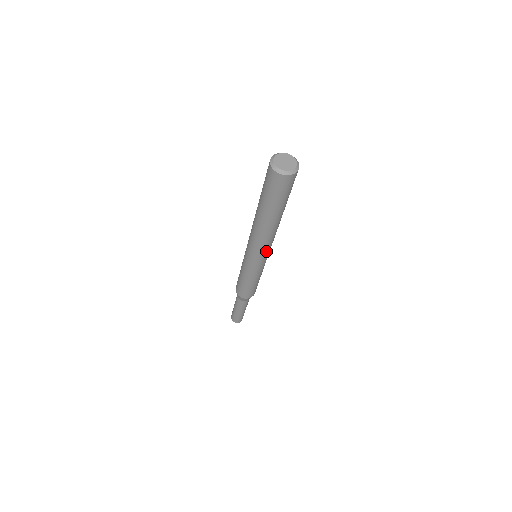
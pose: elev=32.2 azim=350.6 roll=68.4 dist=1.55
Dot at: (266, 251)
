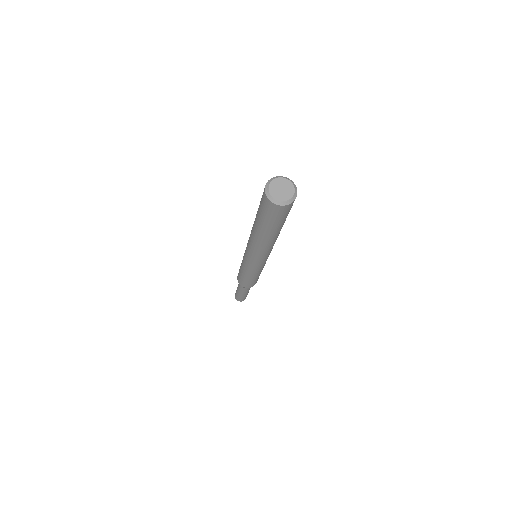
Dot at: (260, 258)
